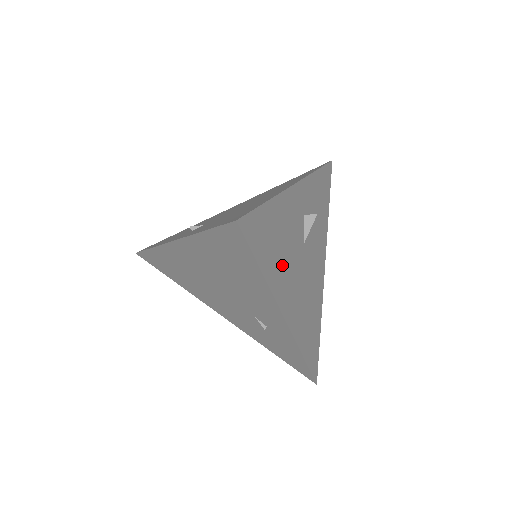
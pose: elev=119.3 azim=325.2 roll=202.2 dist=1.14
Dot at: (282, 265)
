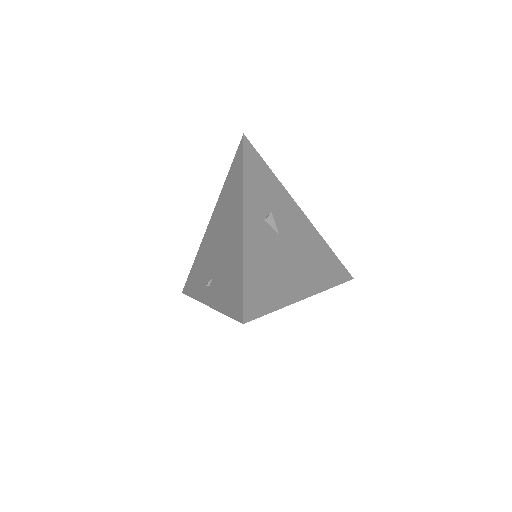
Dot at: (281, 279)
